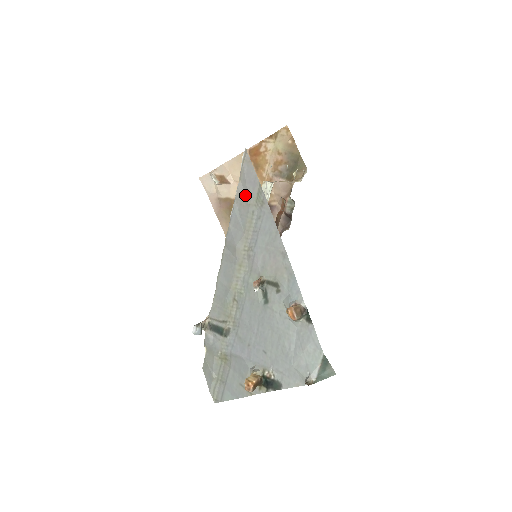
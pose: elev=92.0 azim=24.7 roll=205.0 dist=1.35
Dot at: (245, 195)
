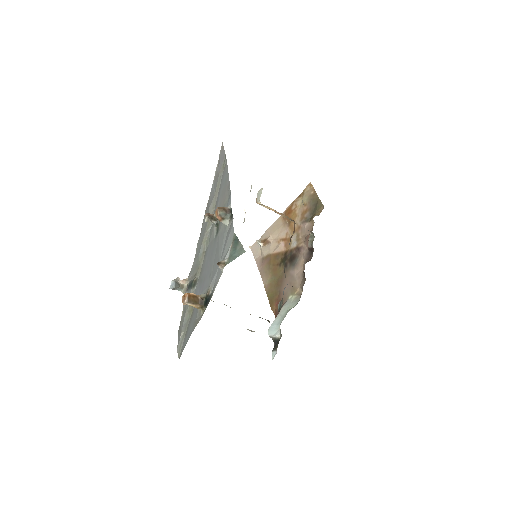
Dot at: (218, 170)
